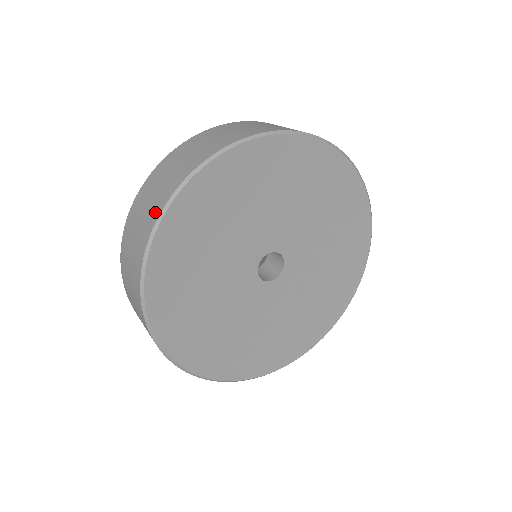
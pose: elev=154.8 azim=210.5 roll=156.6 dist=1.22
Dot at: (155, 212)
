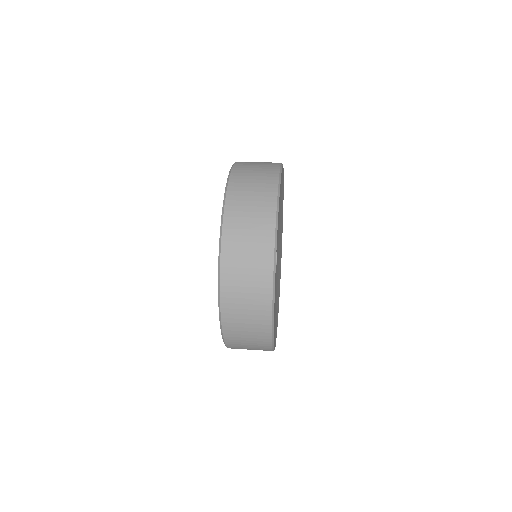
Dot at: (266, 269)
